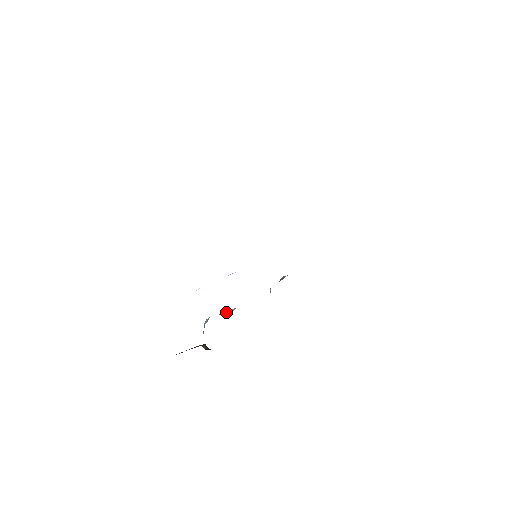
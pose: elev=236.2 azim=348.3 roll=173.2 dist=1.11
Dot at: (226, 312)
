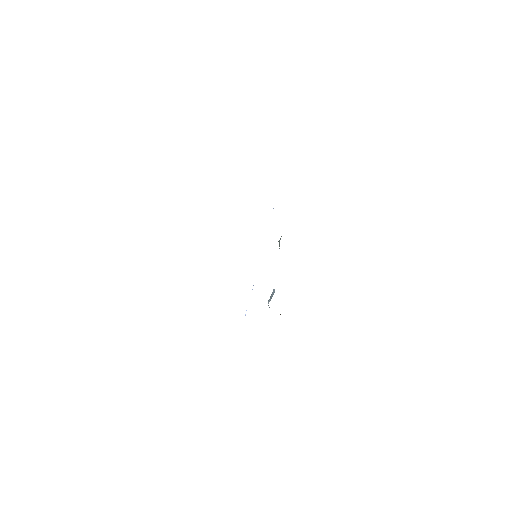
Dot at: (272, 294)
